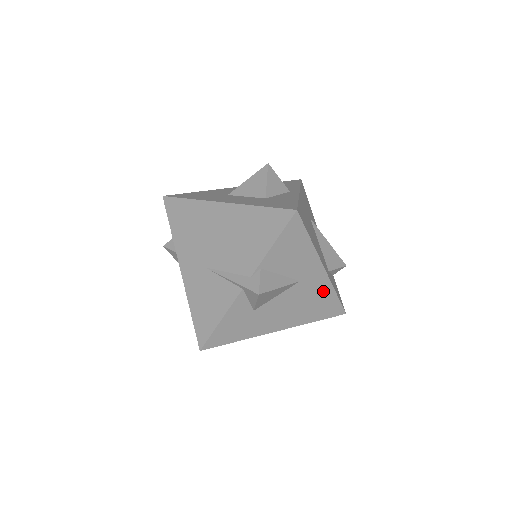
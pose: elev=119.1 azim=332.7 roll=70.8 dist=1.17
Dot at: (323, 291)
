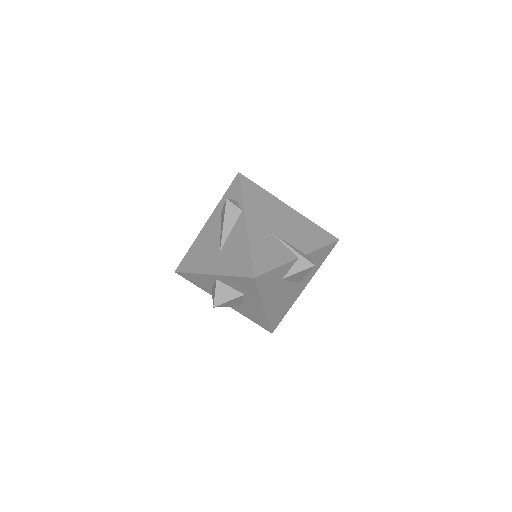
Dot at: (290, 303)
